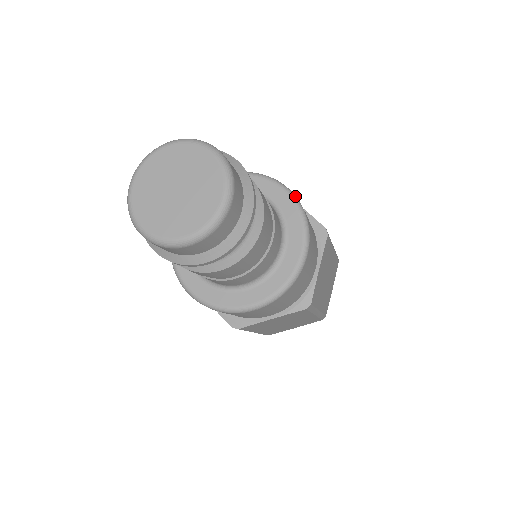
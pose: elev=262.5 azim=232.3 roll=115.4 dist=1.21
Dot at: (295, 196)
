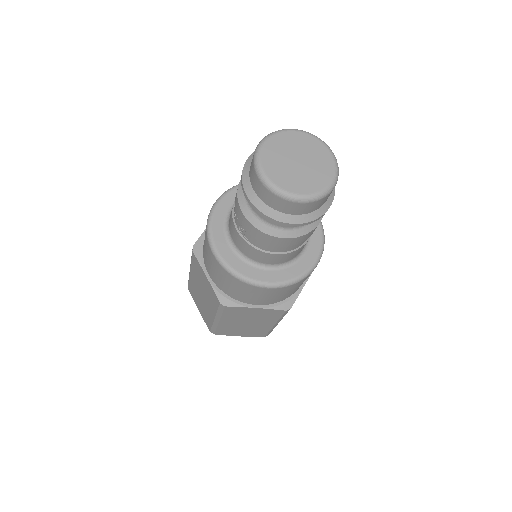
Dot at: occluded
